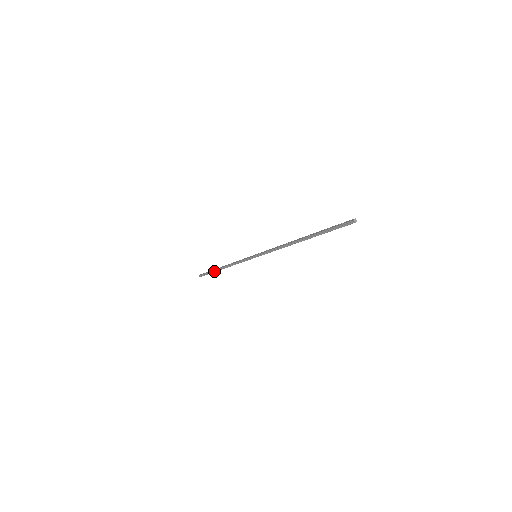
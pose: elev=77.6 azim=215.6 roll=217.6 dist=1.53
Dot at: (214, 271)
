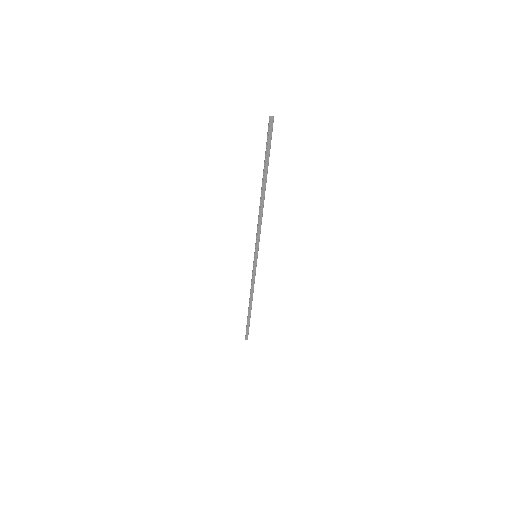
Dot at: (248, 316)
